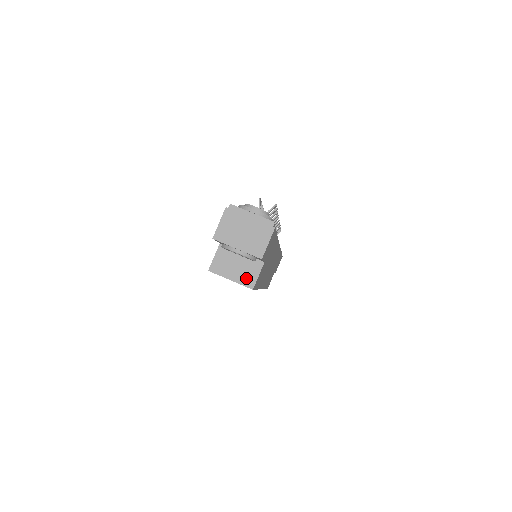
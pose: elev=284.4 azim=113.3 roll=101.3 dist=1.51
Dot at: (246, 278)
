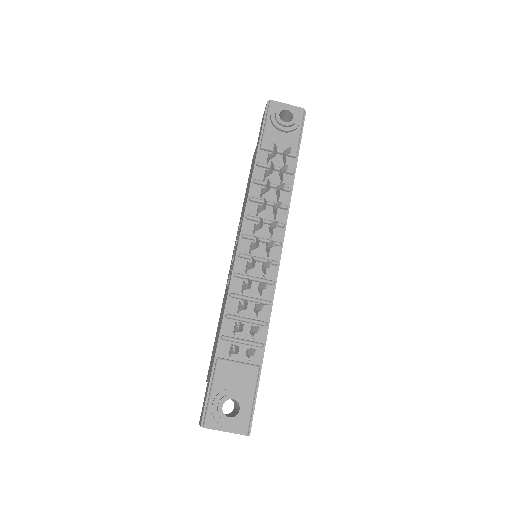
Dot at: occluded
